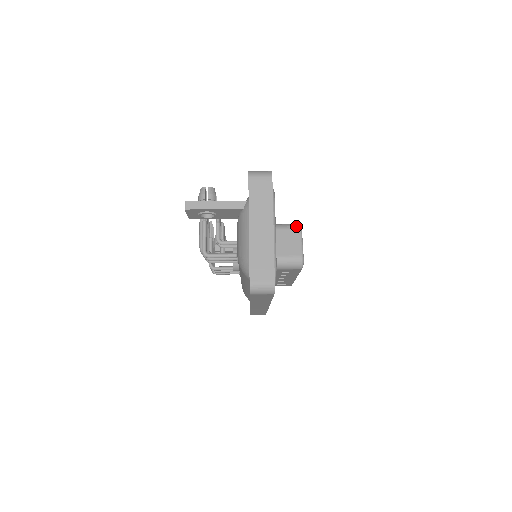
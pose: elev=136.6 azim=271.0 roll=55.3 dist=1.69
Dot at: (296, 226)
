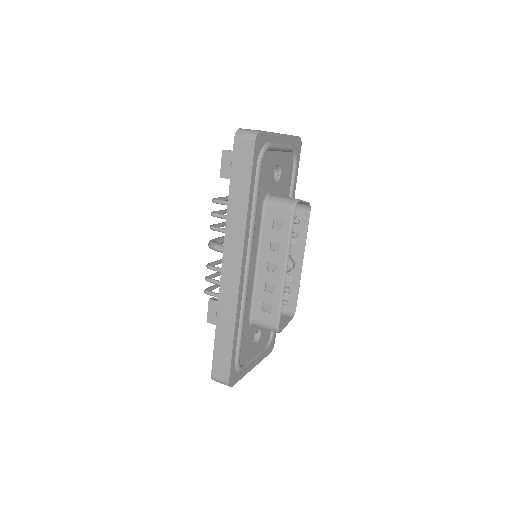
Dot at: occluded
